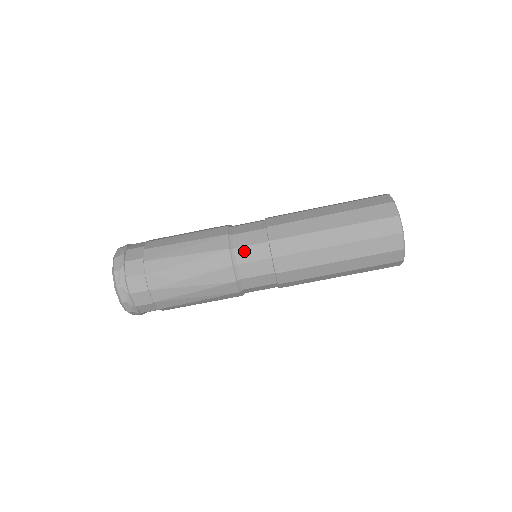
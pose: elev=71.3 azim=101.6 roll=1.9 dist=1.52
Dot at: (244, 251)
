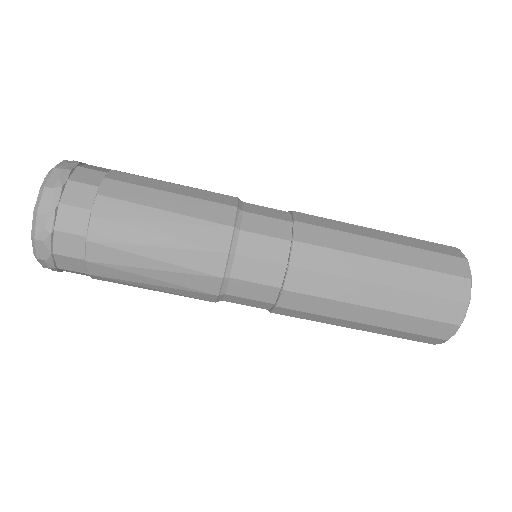
Dot at: (248, 264)
